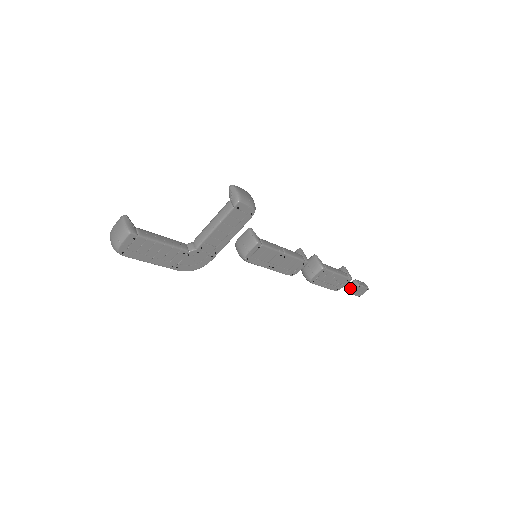
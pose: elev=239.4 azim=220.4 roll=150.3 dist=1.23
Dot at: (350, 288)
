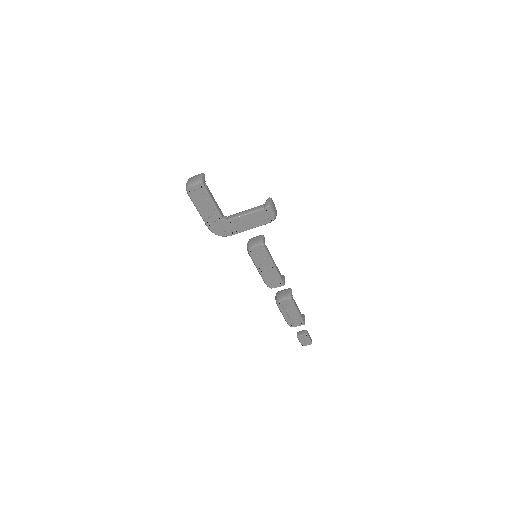
Dot at: (300, 333)
